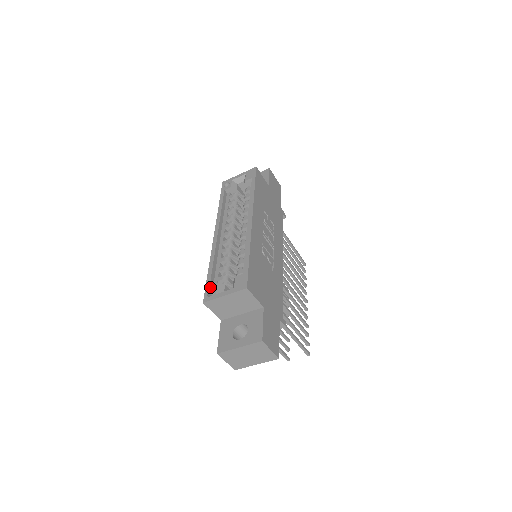
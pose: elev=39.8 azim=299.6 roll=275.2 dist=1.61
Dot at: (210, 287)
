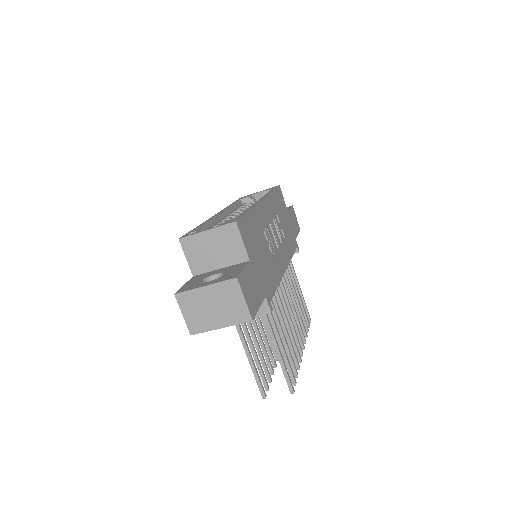
Dot at: (193, 231)
